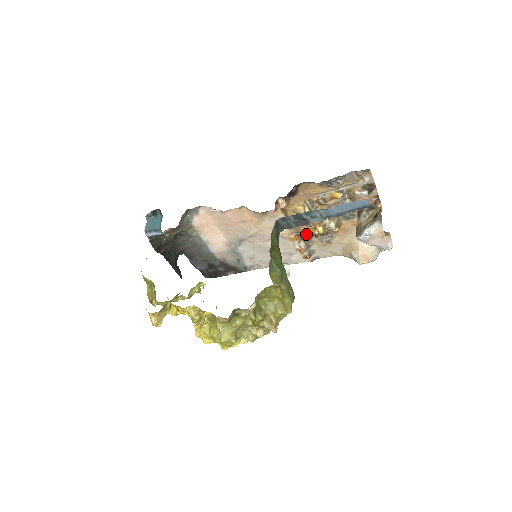
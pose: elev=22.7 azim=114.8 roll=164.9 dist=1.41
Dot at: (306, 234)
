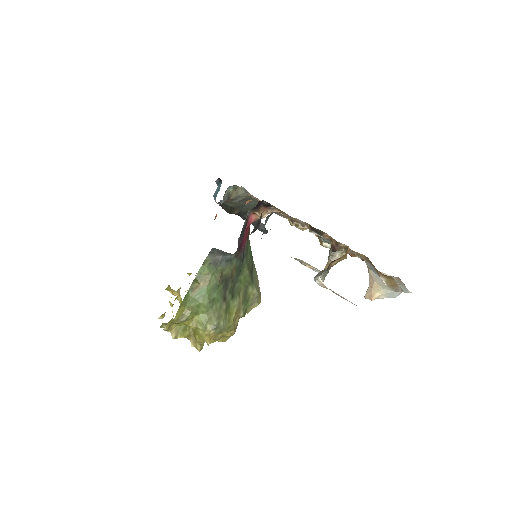
Dot at: occluded
